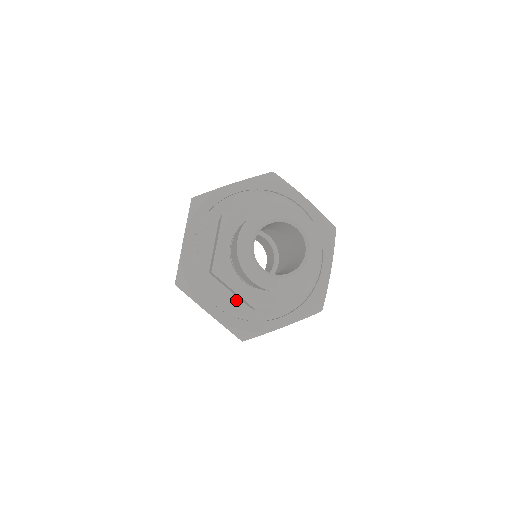
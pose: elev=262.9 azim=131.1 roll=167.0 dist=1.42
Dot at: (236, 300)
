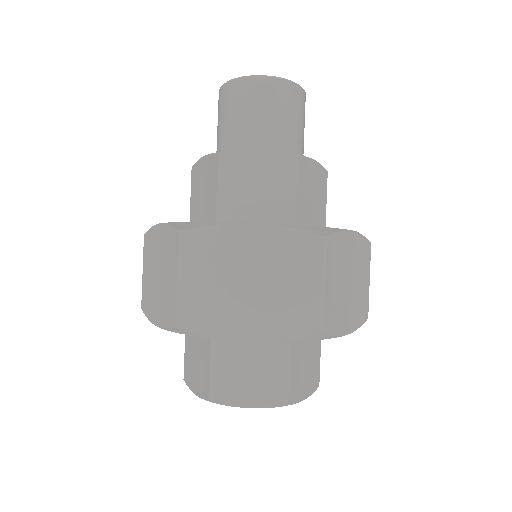
Dot at: occluded
